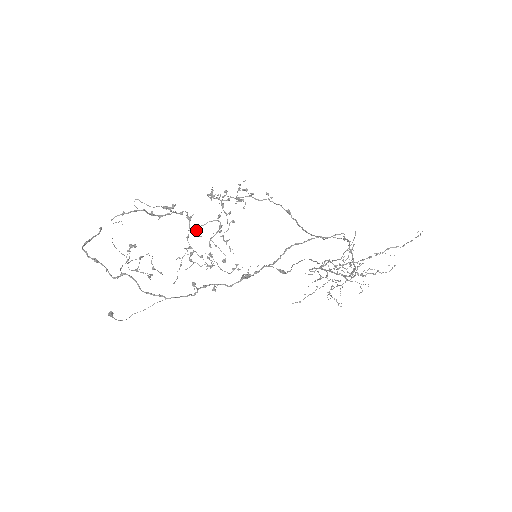
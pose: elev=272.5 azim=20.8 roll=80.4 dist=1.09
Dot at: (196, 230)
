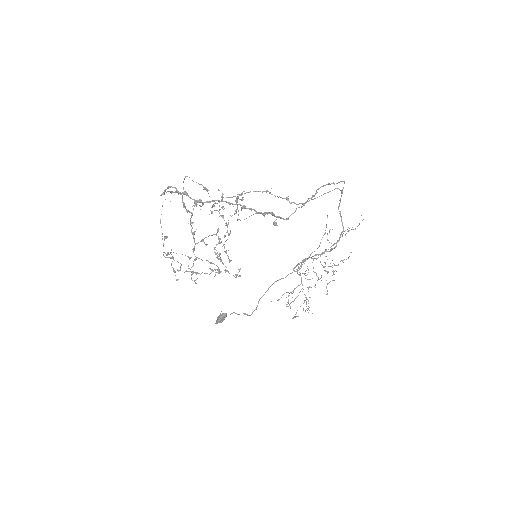
Dot at: (202, 241)
